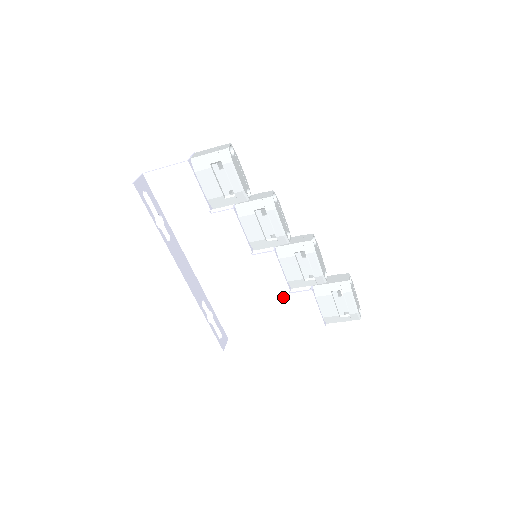
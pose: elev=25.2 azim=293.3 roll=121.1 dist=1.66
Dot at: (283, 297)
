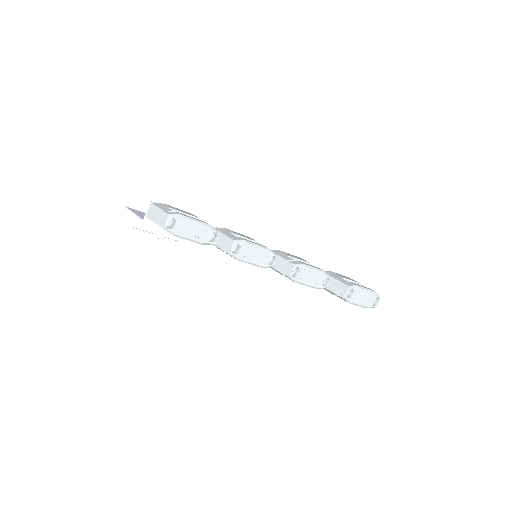
Dot at: occluded
